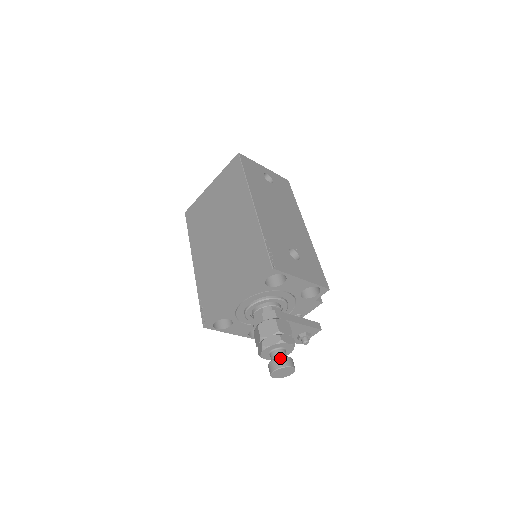
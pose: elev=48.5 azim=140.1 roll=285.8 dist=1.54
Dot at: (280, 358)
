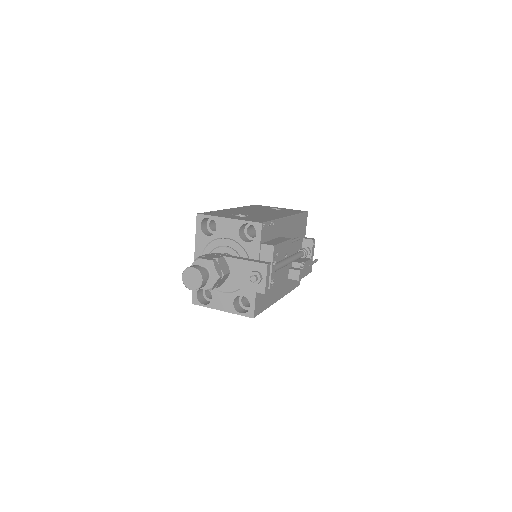
Dot at: occluded
